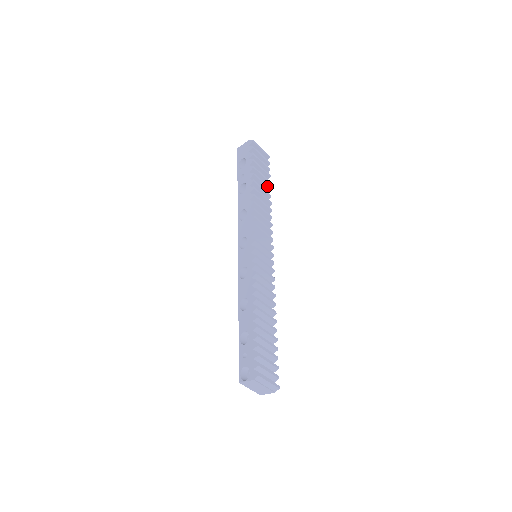
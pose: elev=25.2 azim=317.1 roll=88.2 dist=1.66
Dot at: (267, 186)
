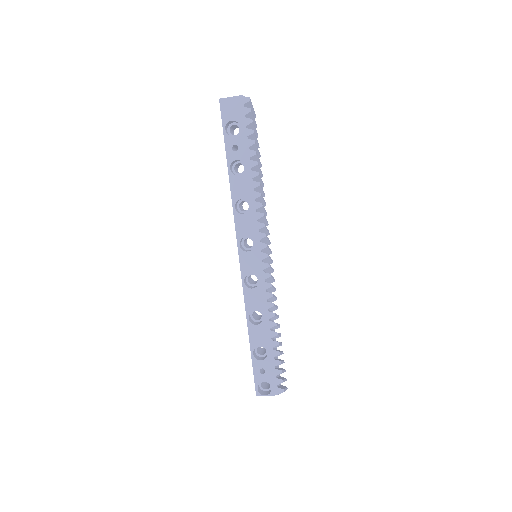
Dot at: (260, 163)
